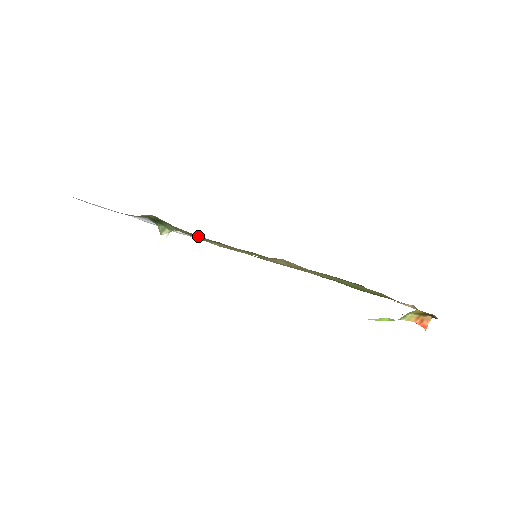
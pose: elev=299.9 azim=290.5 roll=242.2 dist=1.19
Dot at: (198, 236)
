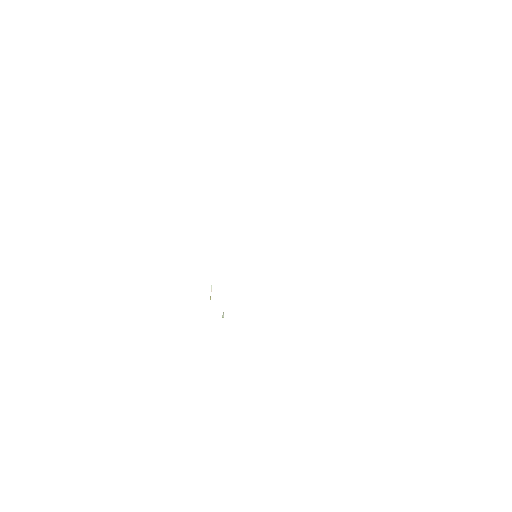
Dot at: occluded
